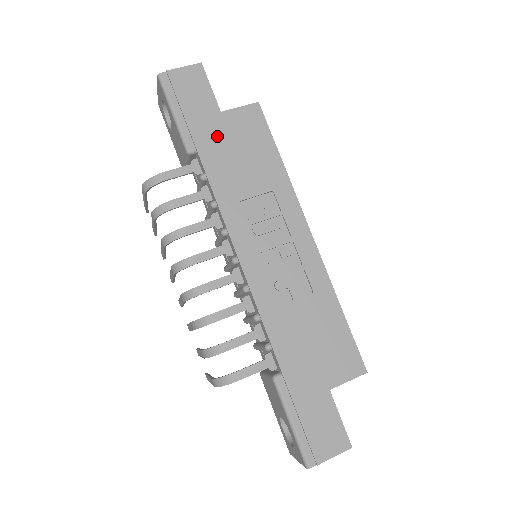
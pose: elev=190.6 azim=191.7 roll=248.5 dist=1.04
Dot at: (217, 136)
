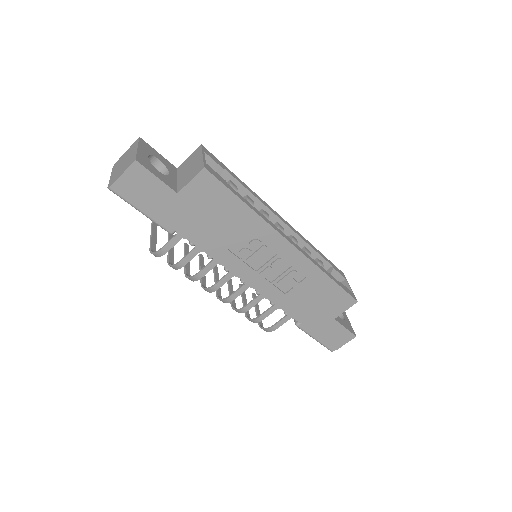
Dot at: (186, 214)
